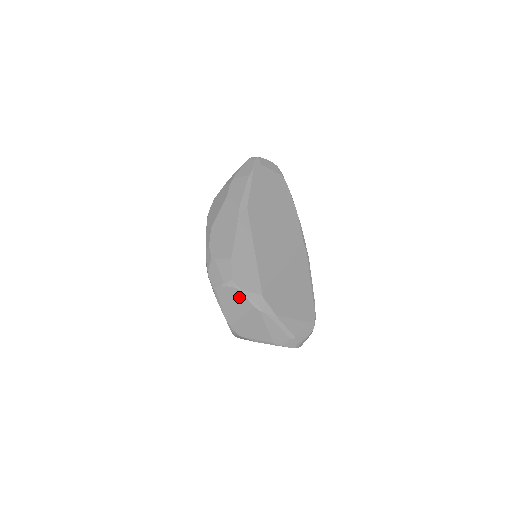
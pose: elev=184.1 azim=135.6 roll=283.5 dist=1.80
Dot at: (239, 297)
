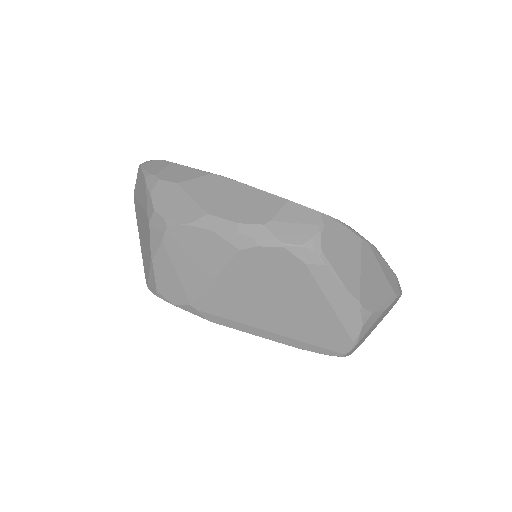
Dot at: (343, 235)
